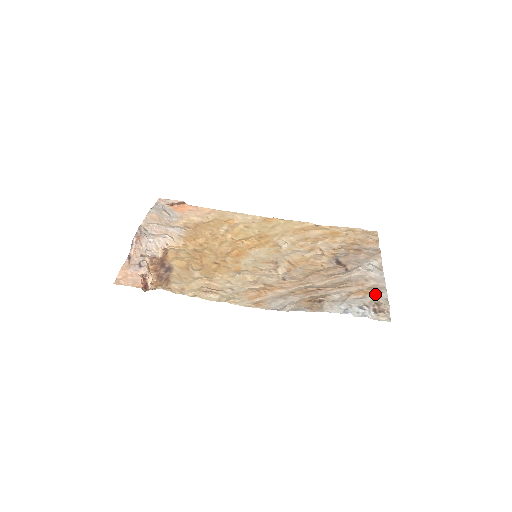
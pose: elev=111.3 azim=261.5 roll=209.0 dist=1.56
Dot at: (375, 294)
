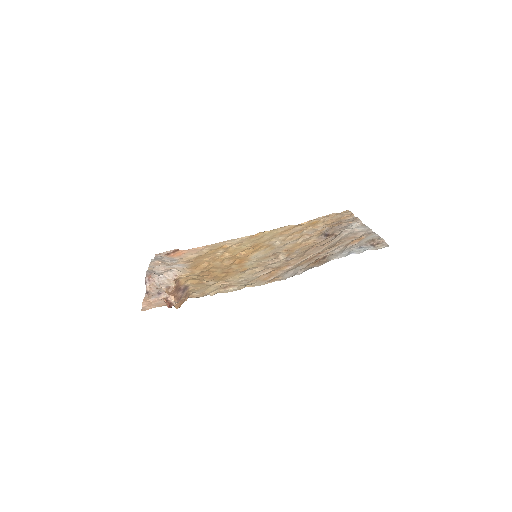
Dot at: (367, 237)
